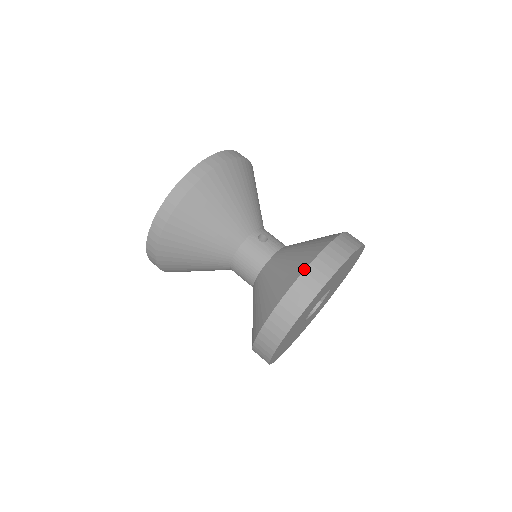
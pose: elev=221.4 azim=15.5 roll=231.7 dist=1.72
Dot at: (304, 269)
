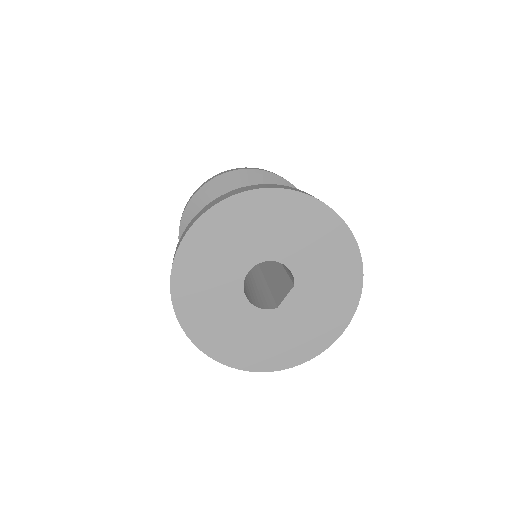
Dot at: occluded
